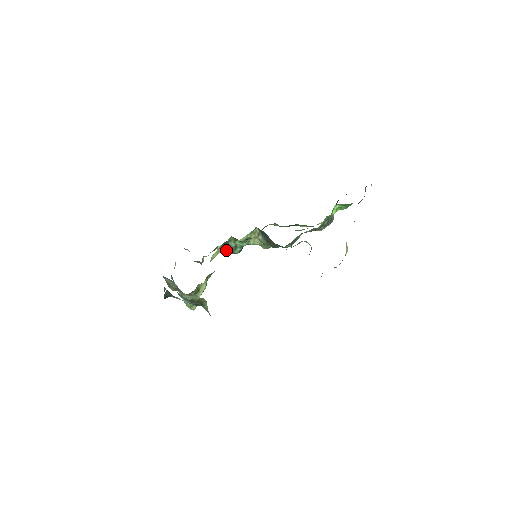
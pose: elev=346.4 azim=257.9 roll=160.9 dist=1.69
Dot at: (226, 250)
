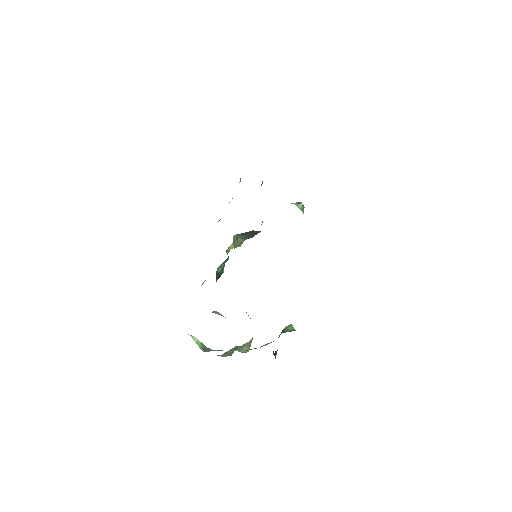
Dot at: (216, 280)
